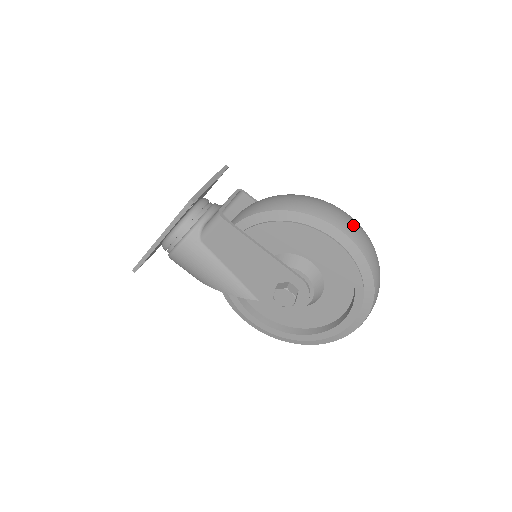
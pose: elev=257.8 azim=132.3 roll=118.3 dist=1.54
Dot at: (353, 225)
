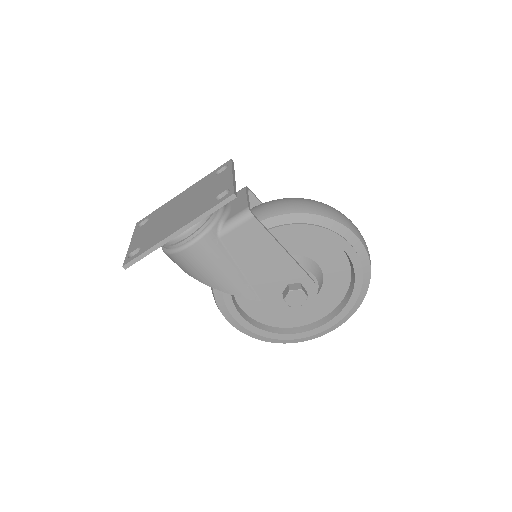
Dot at: (360, 233)
